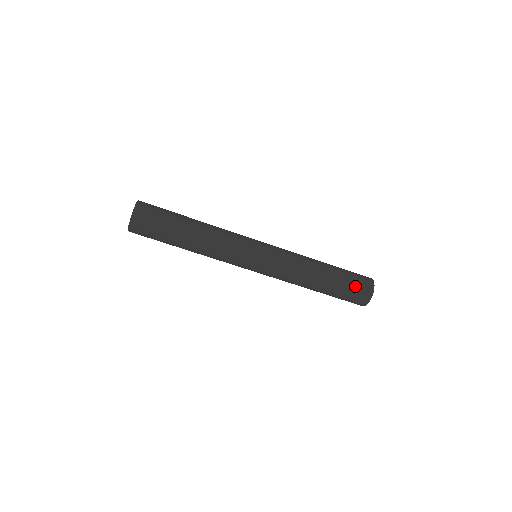
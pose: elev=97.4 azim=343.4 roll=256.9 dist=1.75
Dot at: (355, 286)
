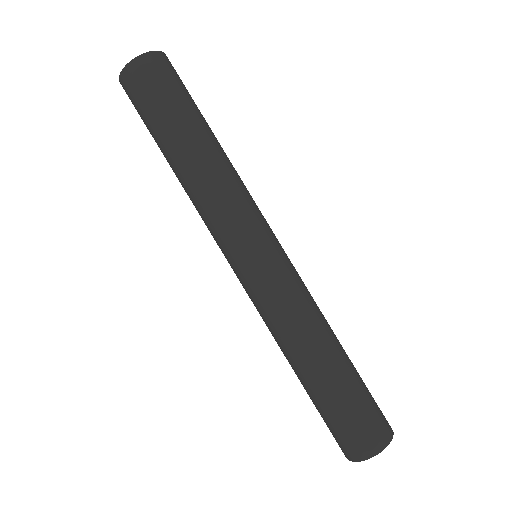
Dot at: (362, 417)
